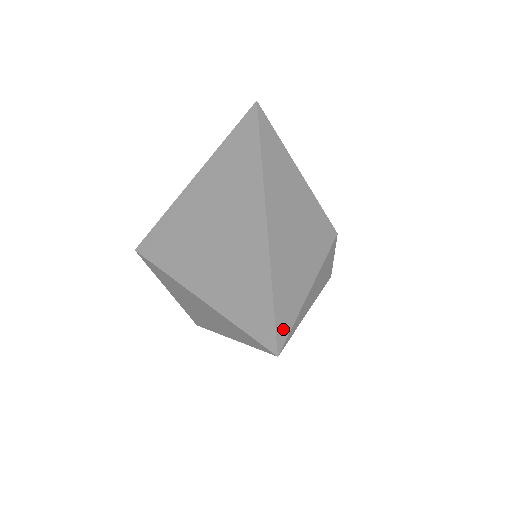
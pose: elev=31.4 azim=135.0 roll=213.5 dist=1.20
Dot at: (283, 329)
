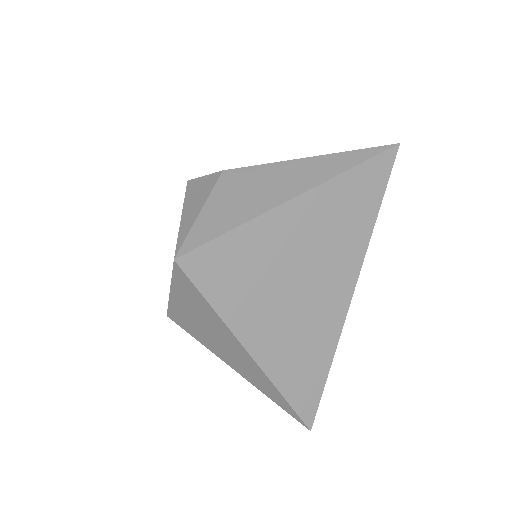
Dot at: occluded
